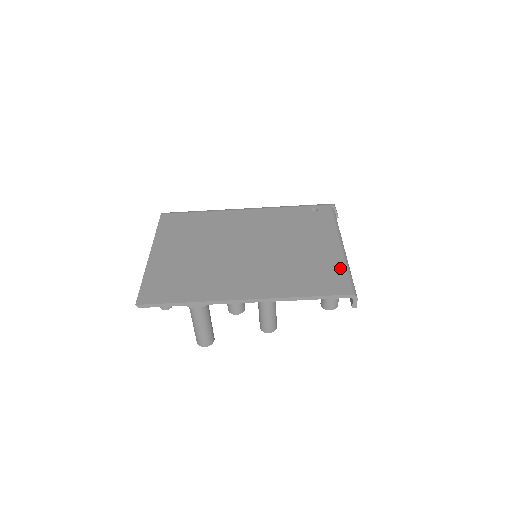
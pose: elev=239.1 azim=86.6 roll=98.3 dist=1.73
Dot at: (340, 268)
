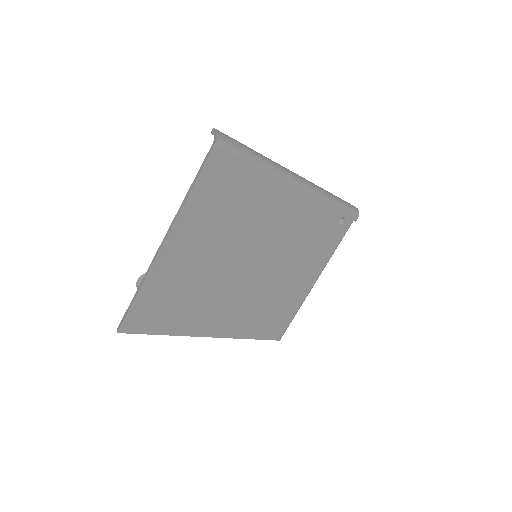
Dot at: (294, 312)
